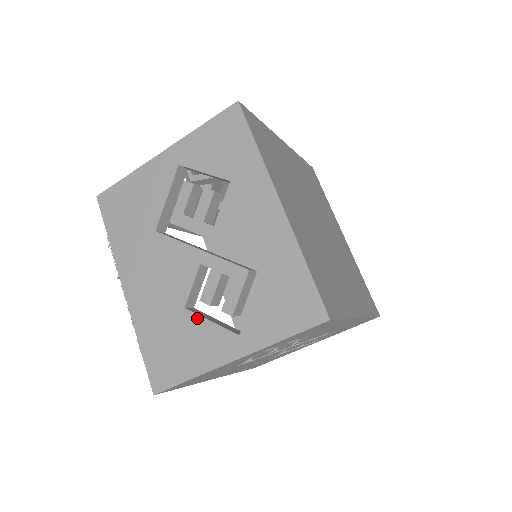
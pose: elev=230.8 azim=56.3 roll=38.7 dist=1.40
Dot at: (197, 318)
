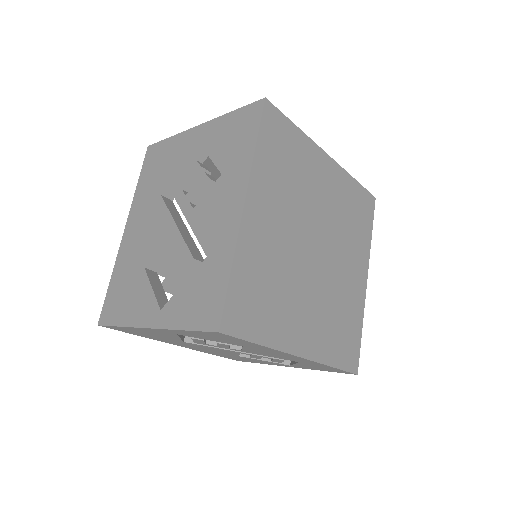
Dot at: occluded
